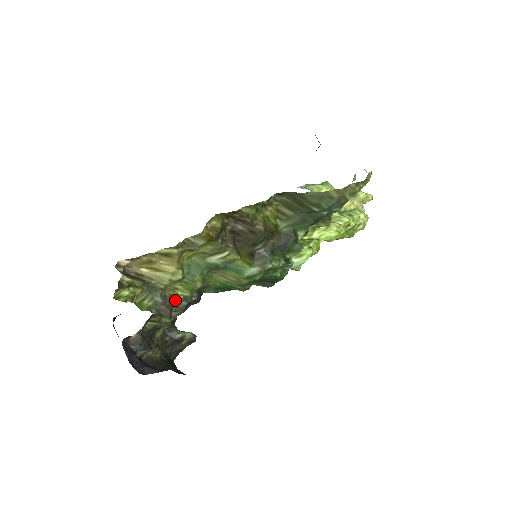
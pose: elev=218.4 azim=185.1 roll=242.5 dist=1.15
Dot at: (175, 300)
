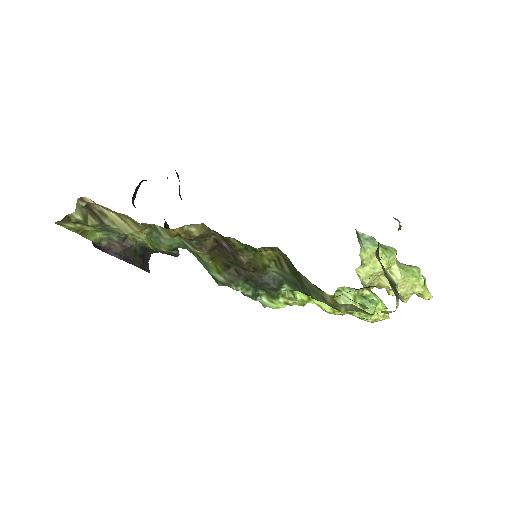
Dot at: (140, 242)
